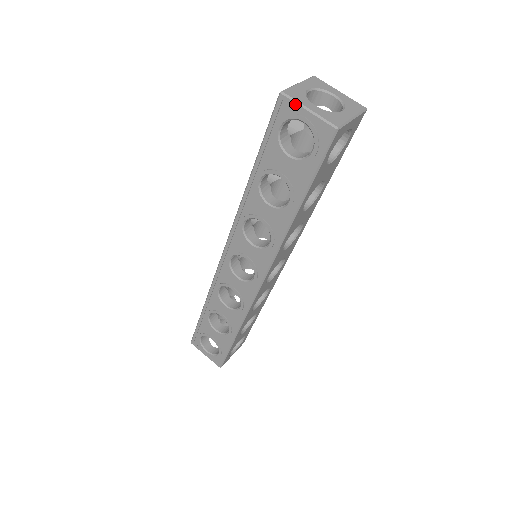
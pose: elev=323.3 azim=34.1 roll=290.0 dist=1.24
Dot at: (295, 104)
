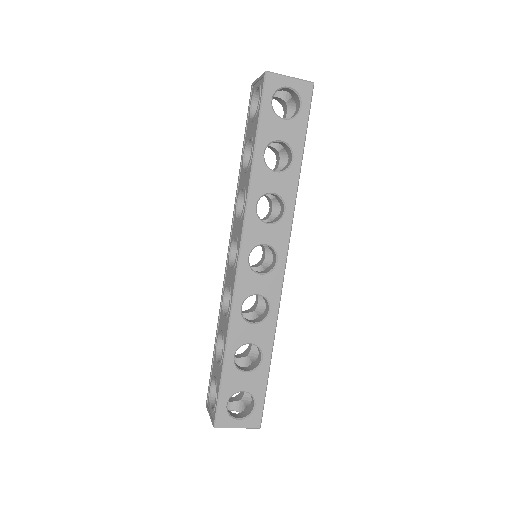
Dot at: (255, 82)
